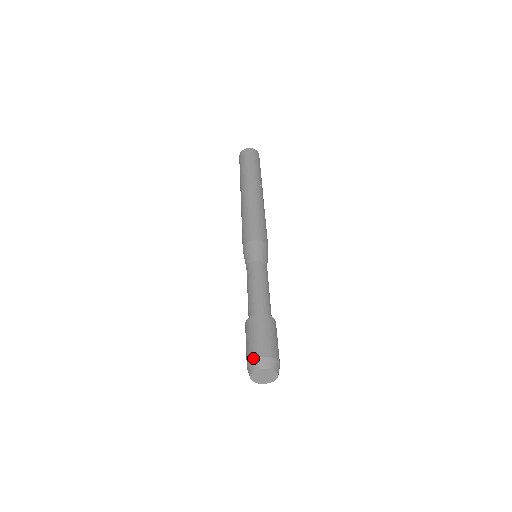
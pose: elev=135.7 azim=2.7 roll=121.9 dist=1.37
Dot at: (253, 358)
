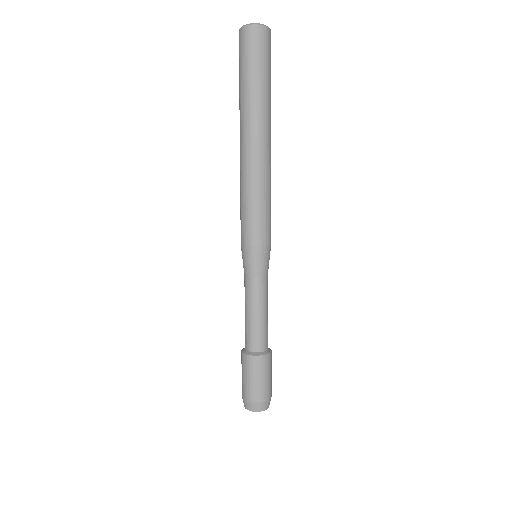
Dot at: (260, 402)
